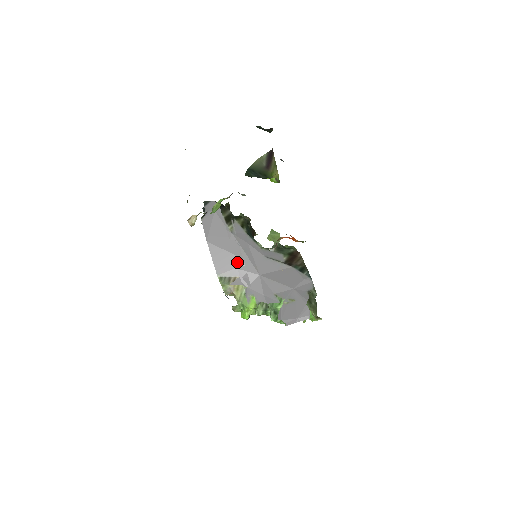
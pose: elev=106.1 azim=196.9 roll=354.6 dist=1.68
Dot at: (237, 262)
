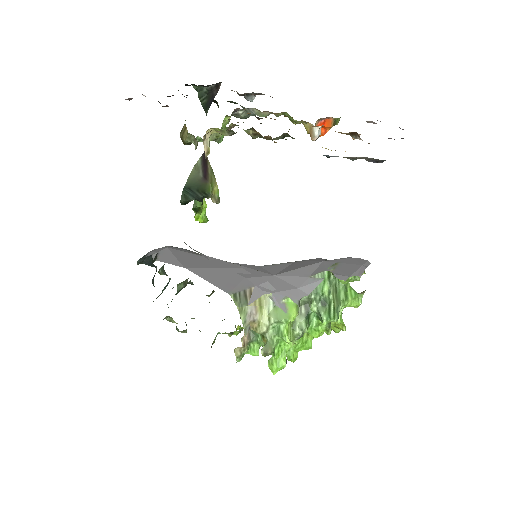
Dot at: (239, 273)
